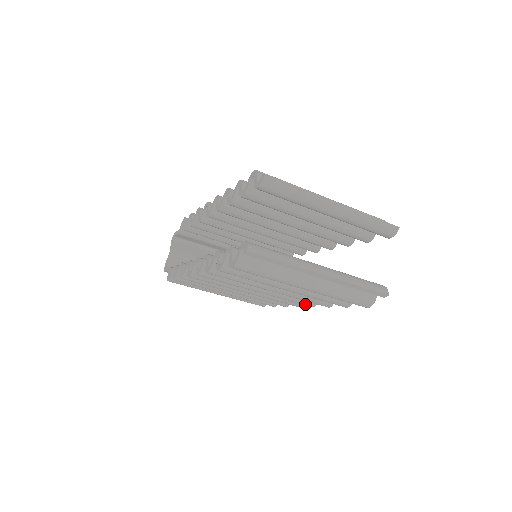
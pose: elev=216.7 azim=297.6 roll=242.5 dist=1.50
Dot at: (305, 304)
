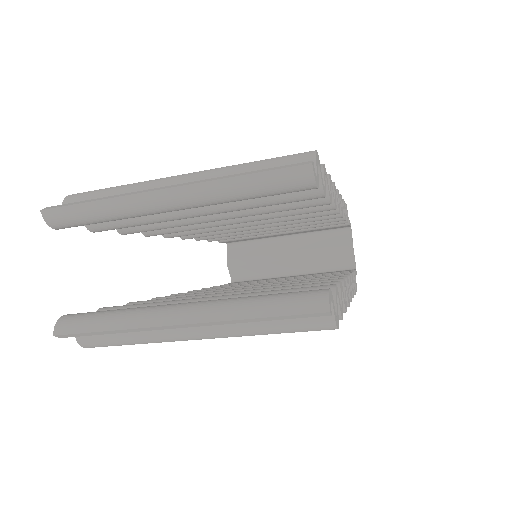
Dot at: occluded
